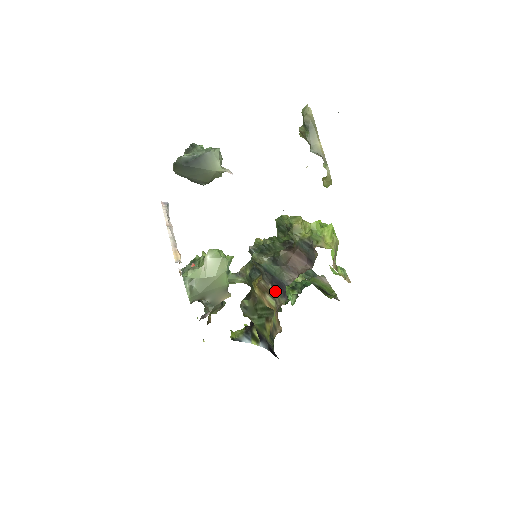
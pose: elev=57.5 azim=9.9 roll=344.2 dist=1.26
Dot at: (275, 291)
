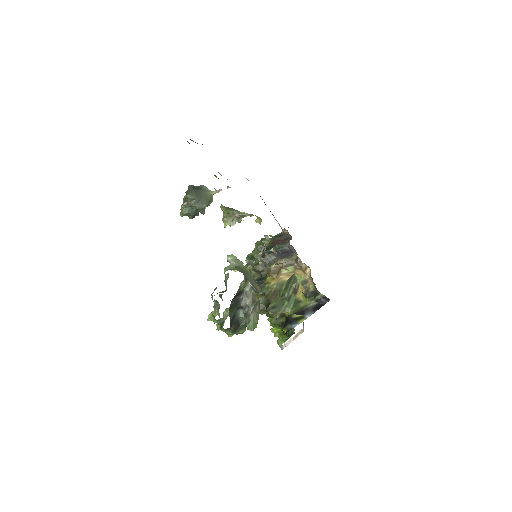
Dot at: (285, 258)
